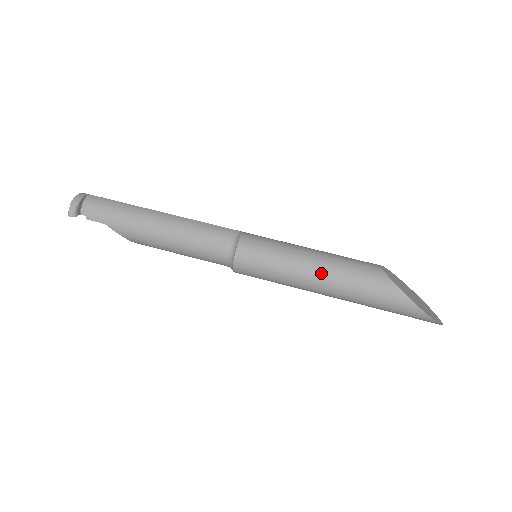
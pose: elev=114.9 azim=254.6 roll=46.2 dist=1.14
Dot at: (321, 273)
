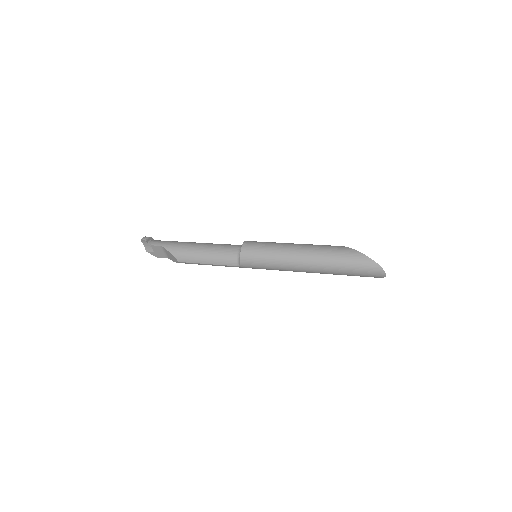
Dot at: (297, 246)
